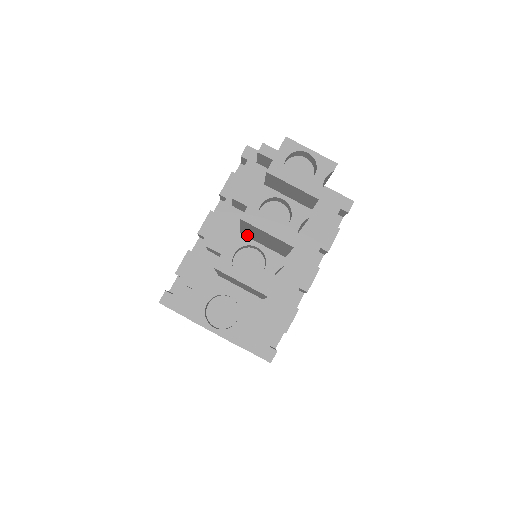
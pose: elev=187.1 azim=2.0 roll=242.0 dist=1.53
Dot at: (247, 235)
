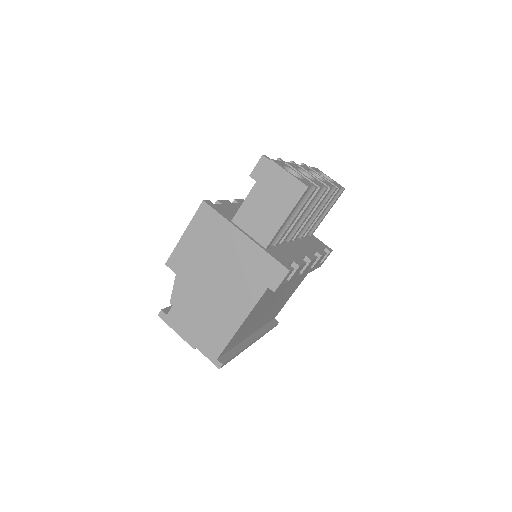
Dot at: occluded
